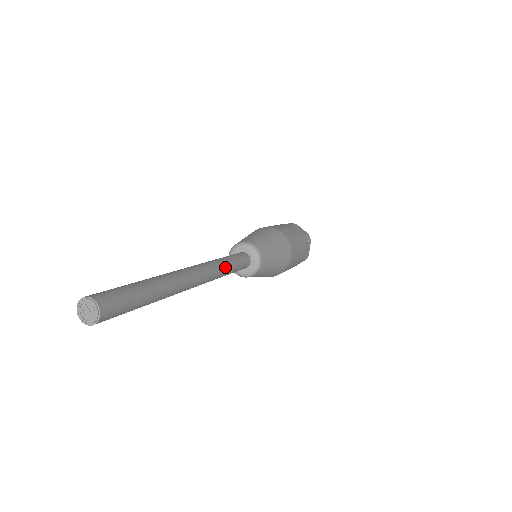
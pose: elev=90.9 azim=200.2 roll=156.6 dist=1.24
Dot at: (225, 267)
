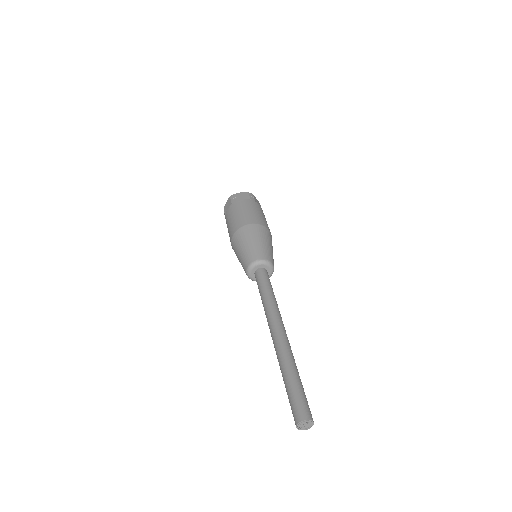
Dot at: (274, 299)
